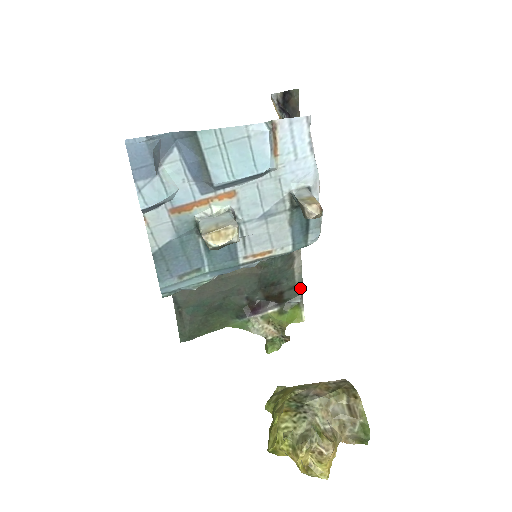
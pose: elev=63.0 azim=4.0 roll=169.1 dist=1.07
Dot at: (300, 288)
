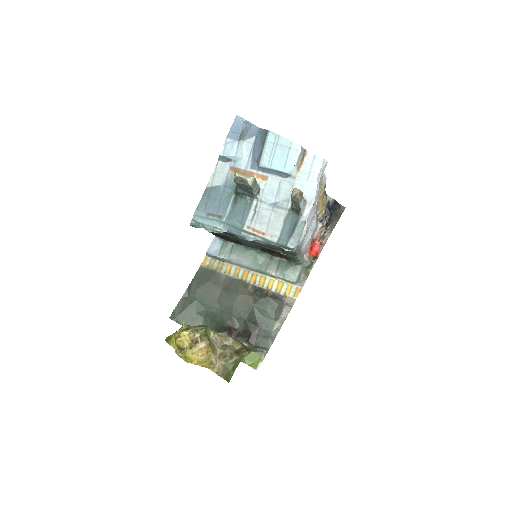
Dot at: (271, 342)
